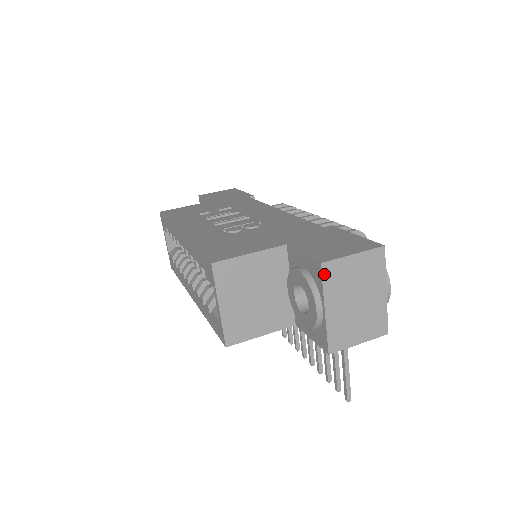
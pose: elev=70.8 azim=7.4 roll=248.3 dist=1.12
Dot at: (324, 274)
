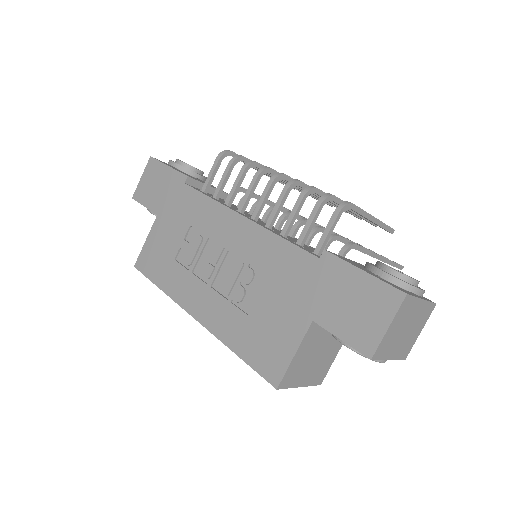
Dot at: (377, 358)
